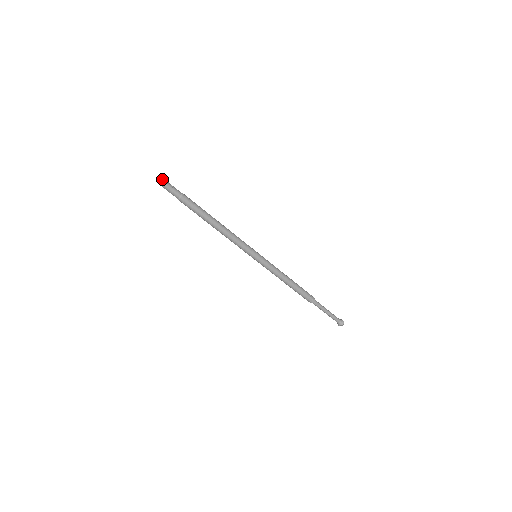
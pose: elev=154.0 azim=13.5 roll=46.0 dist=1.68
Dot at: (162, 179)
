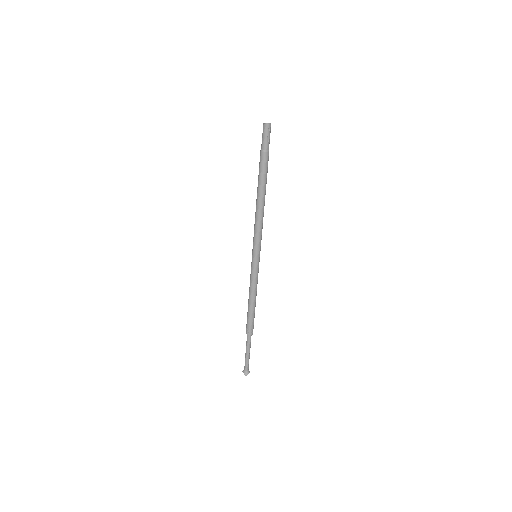
Dot at: (270, 123)
